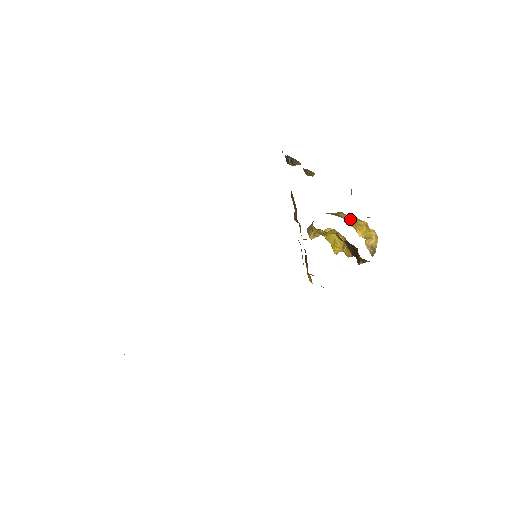
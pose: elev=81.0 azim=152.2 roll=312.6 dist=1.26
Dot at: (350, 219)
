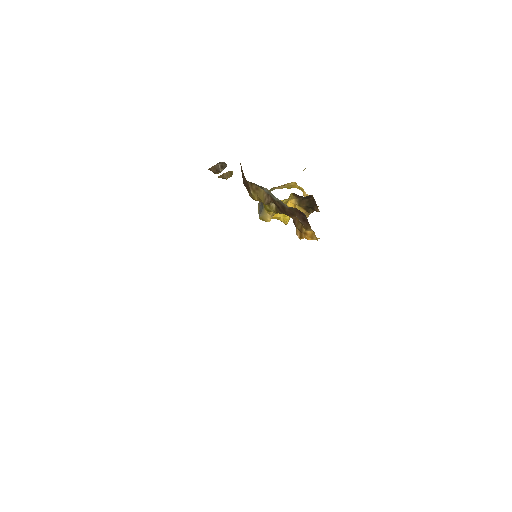
Dot at: occluded
